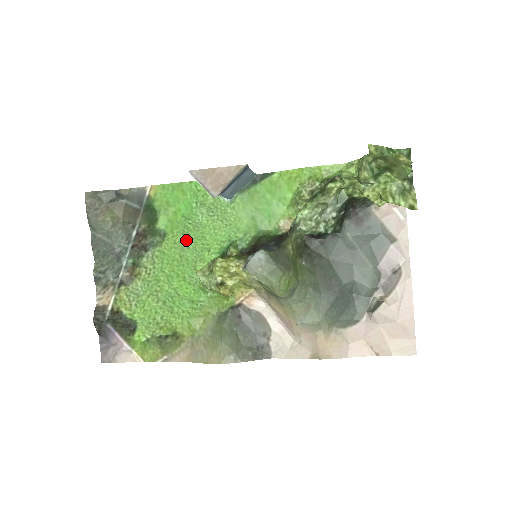
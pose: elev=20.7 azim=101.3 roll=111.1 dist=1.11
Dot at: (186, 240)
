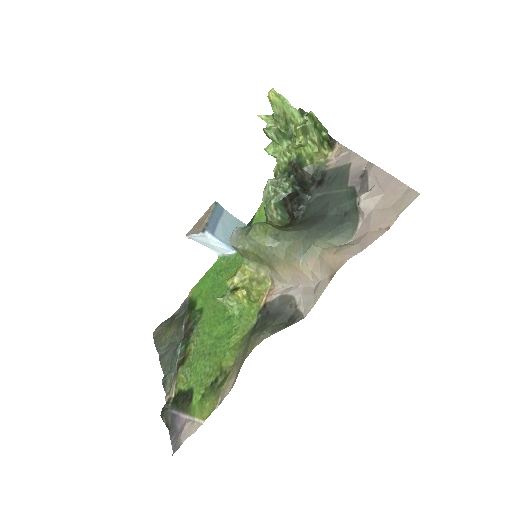
Dot at: occluded
